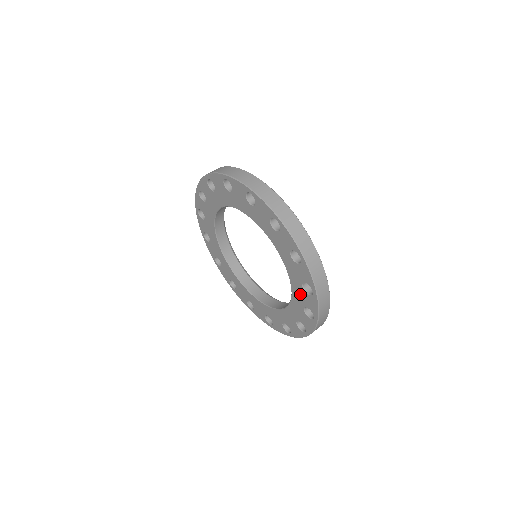
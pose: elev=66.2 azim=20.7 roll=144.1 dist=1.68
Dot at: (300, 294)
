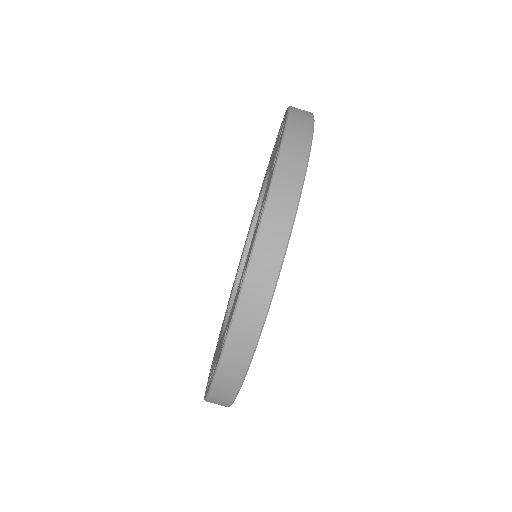
Dot at: (252, 241)
